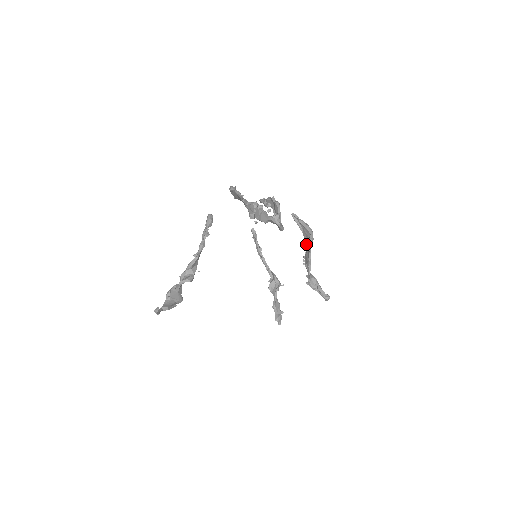
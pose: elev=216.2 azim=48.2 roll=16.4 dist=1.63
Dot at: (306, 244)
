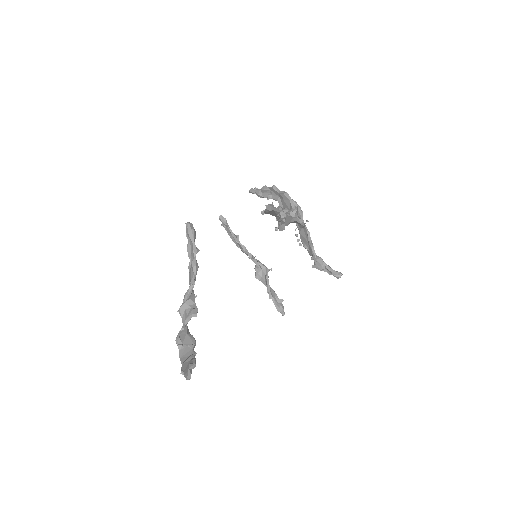
Dot at: occluded
